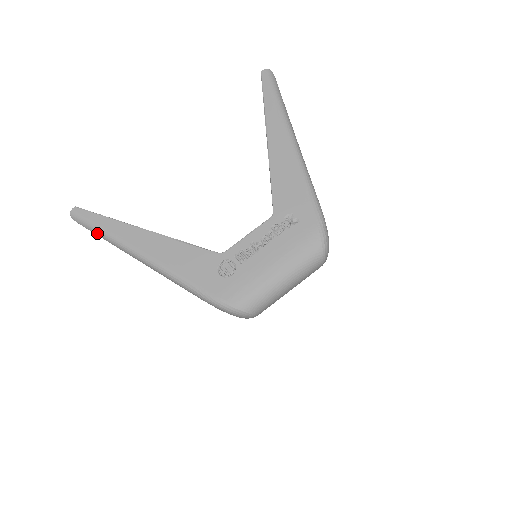
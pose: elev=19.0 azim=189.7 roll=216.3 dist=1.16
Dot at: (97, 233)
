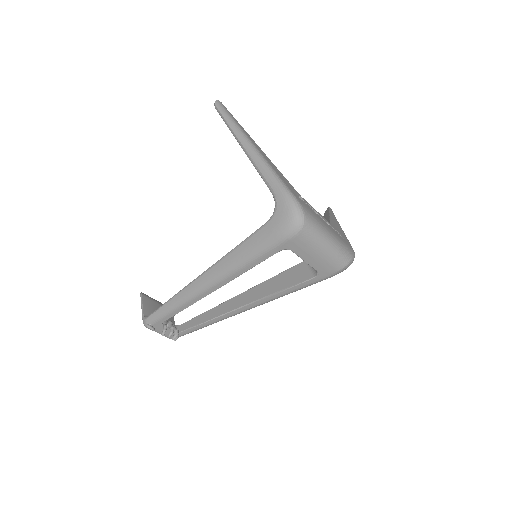
Dot at: (227, 118)
